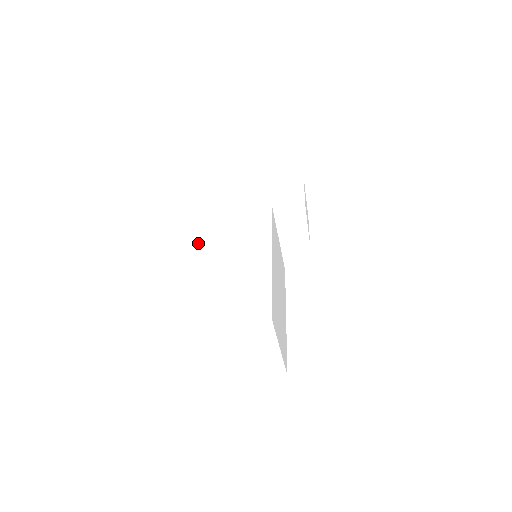
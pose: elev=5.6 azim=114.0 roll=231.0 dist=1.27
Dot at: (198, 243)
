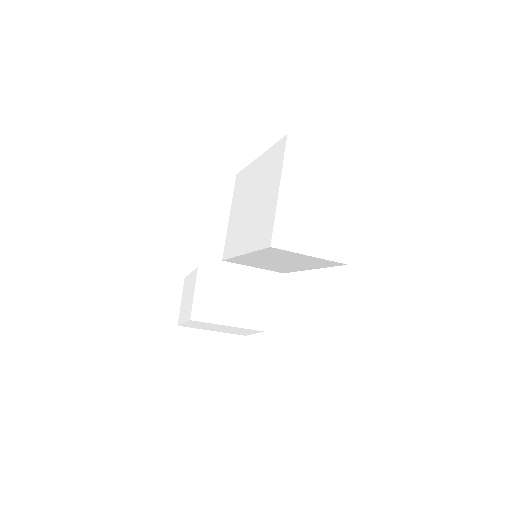
Dot at: occluded
